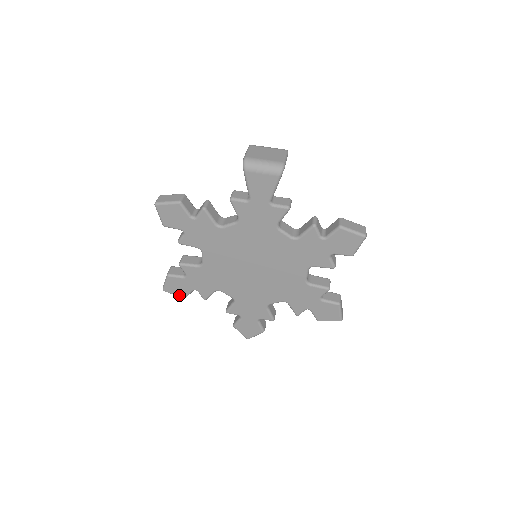
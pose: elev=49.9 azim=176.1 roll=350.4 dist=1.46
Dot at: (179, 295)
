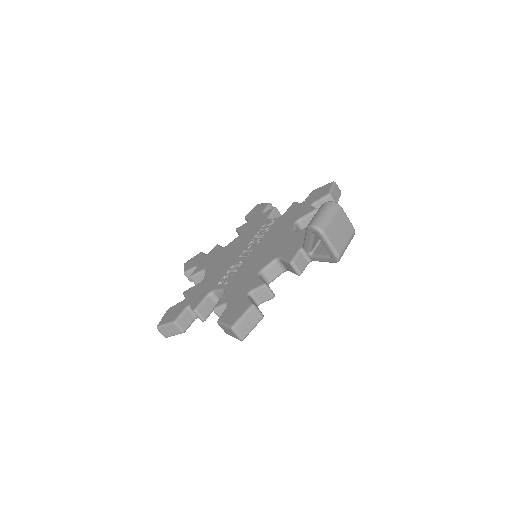
Dot at: occluded
